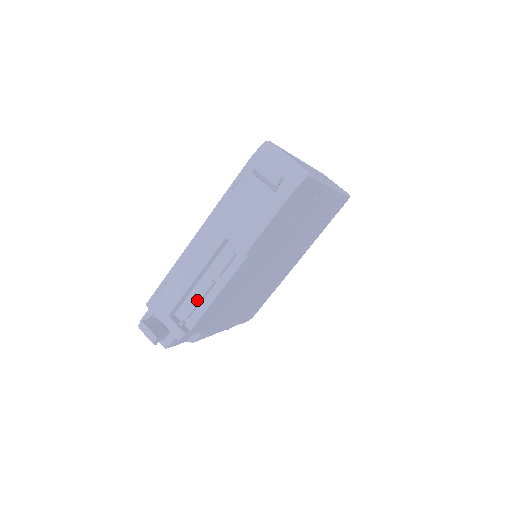
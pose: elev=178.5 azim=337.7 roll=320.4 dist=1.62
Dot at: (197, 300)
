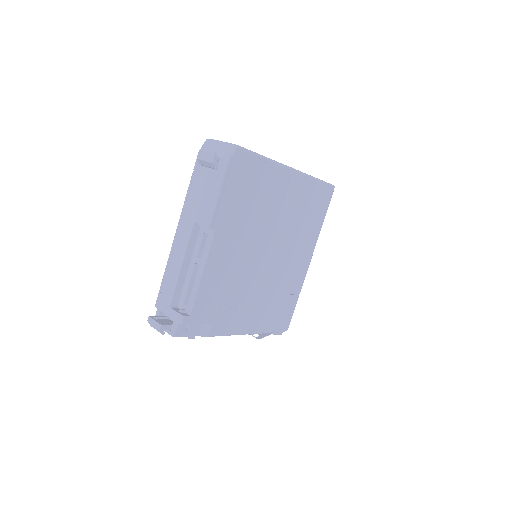
Dot at: (187, 284)
